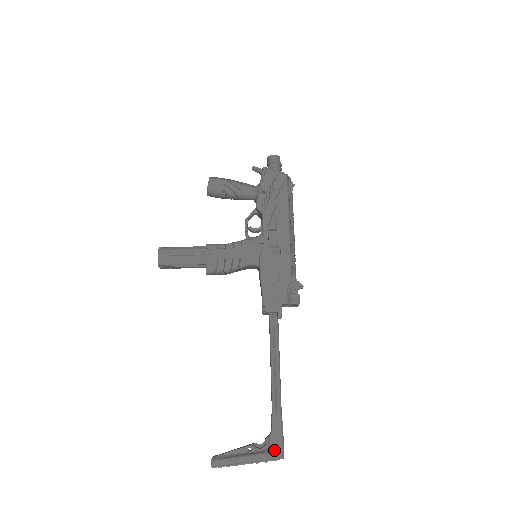
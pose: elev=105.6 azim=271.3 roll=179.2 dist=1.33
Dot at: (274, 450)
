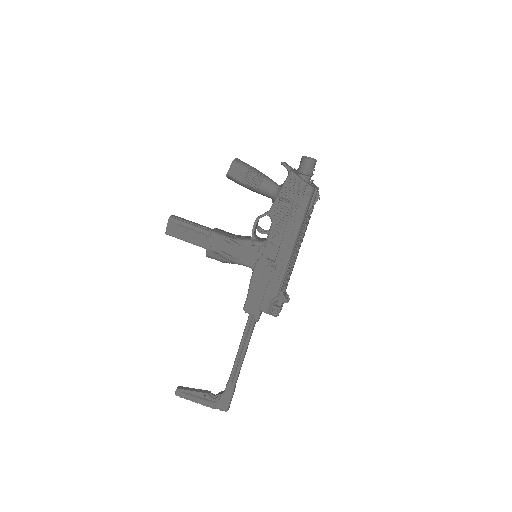
Dot at: (222, 404)
